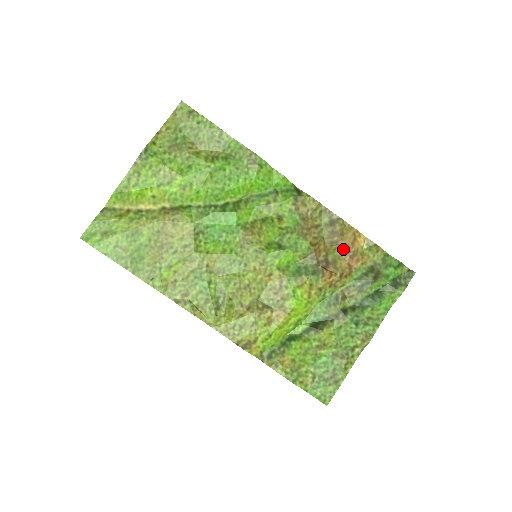
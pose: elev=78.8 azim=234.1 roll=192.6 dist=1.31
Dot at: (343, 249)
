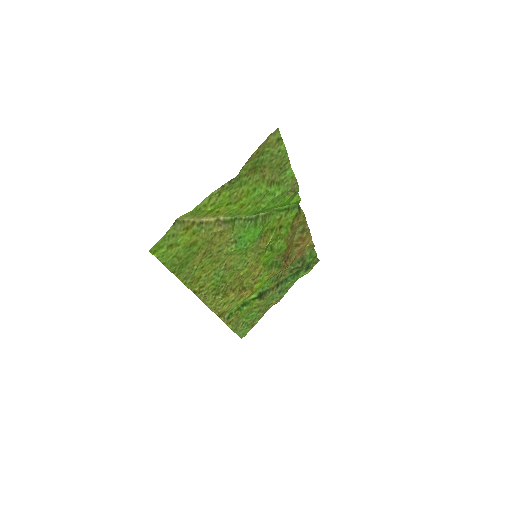
Dot at: (299, 249)
